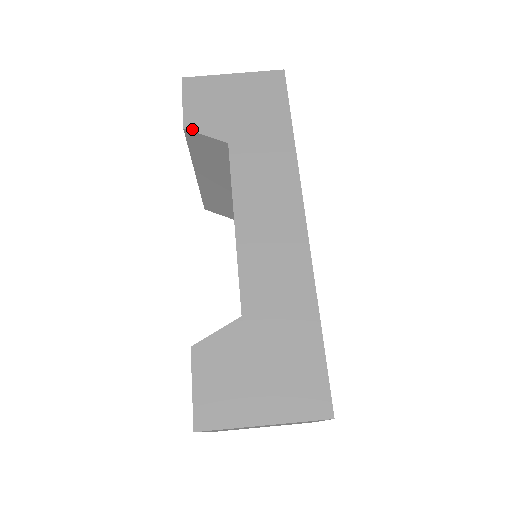
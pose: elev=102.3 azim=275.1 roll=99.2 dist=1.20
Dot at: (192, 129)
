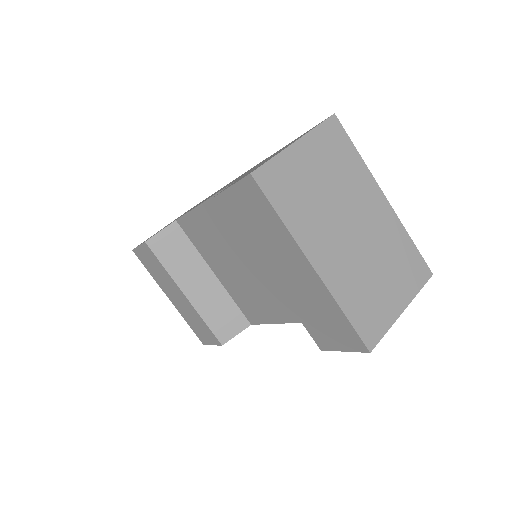
Dot at: (150, 238)
